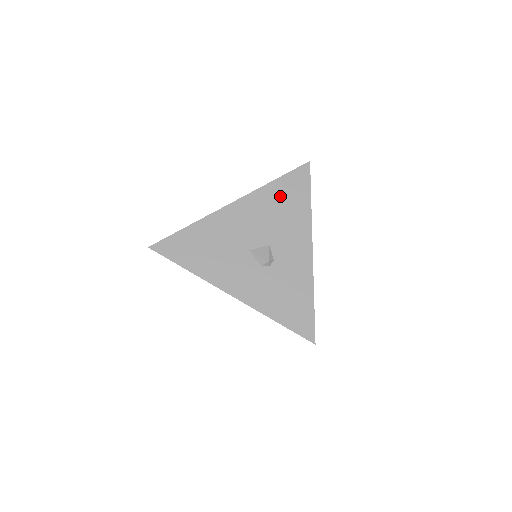
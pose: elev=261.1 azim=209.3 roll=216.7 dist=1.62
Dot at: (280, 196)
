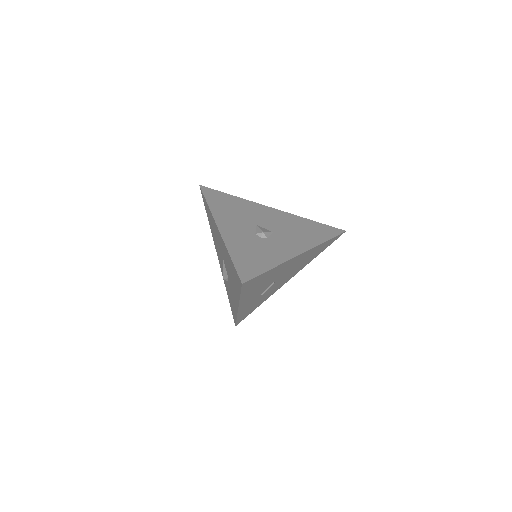
Dot at: (307, 226)
